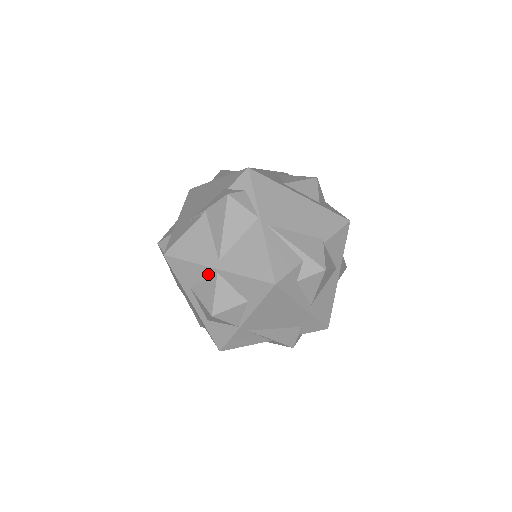
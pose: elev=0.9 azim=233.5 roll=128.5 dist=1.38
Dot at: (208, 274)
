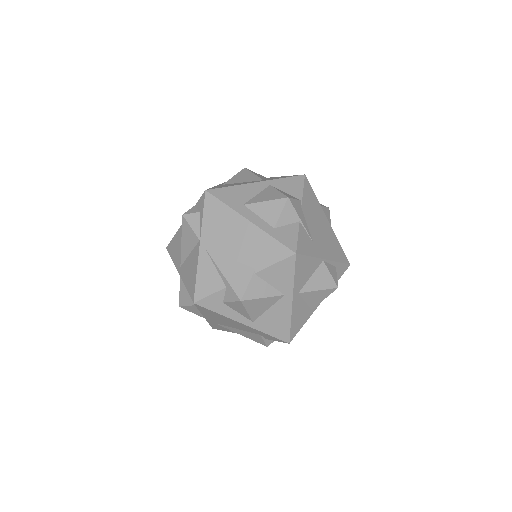
Dot at: occluded
